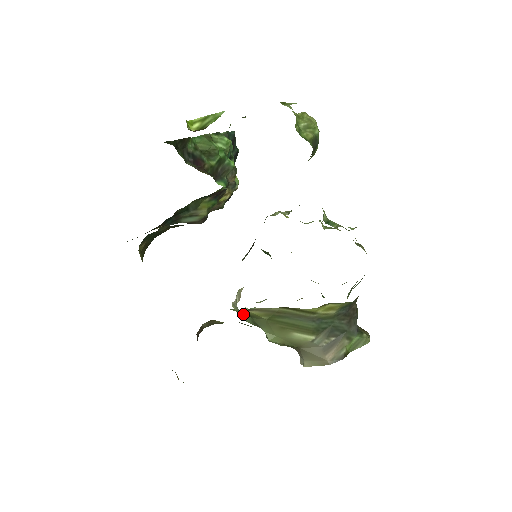
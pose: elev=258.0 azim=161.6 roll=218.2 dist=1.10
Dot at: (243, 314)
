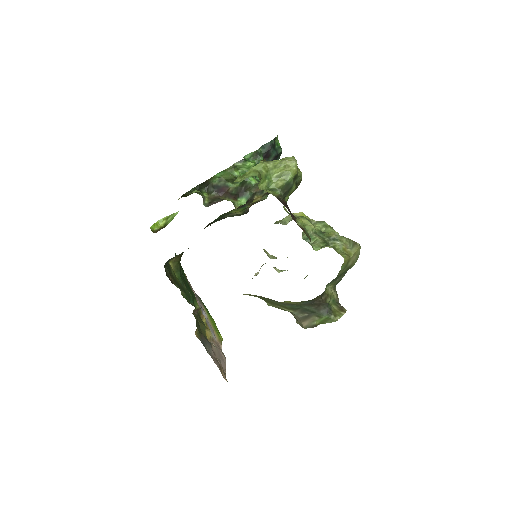
Dot at: occluded
